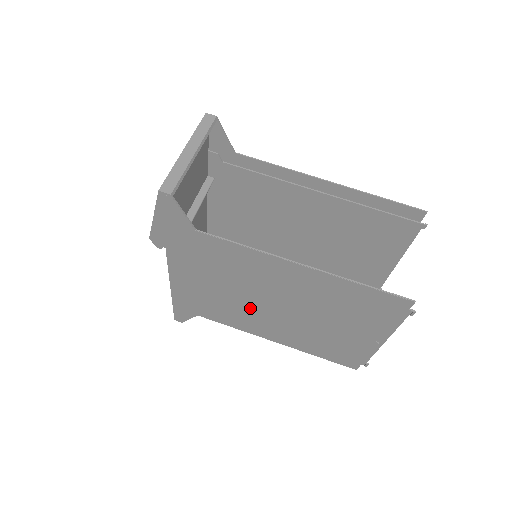
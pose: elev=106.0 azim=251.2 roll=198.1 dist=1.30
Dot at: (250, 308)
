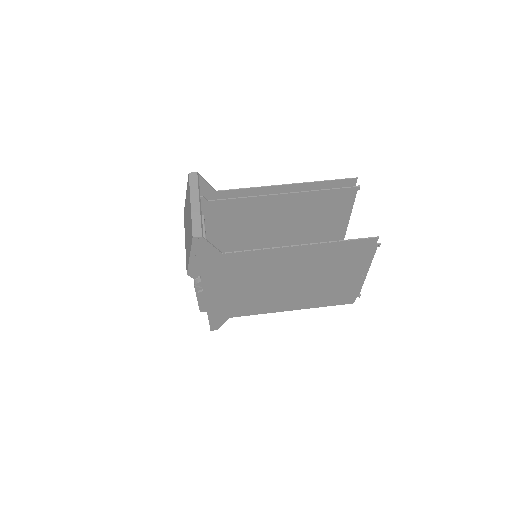
Dot at: (269, 293)
